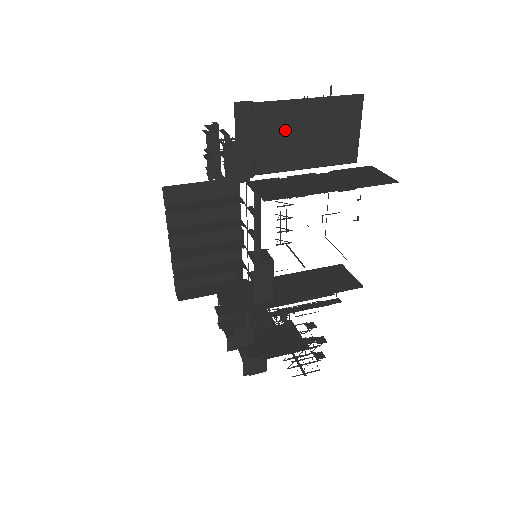
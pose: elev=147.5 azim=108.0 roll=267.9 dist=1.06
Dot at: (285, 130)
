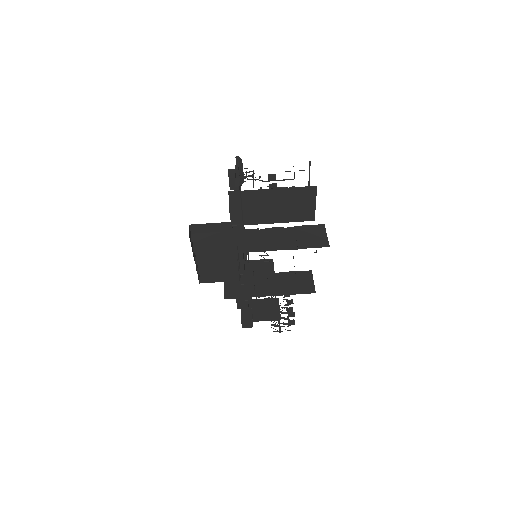
Dot at: (263, 204)
